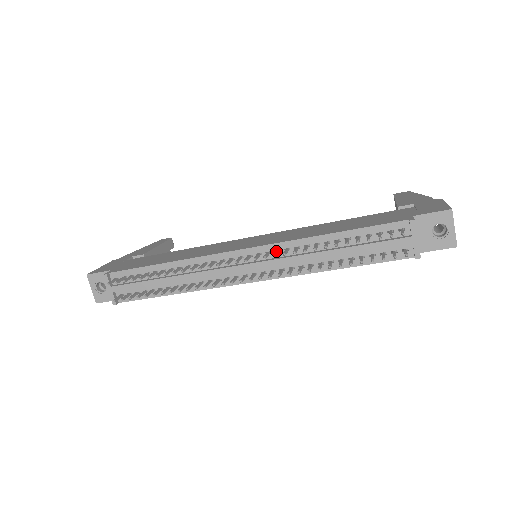
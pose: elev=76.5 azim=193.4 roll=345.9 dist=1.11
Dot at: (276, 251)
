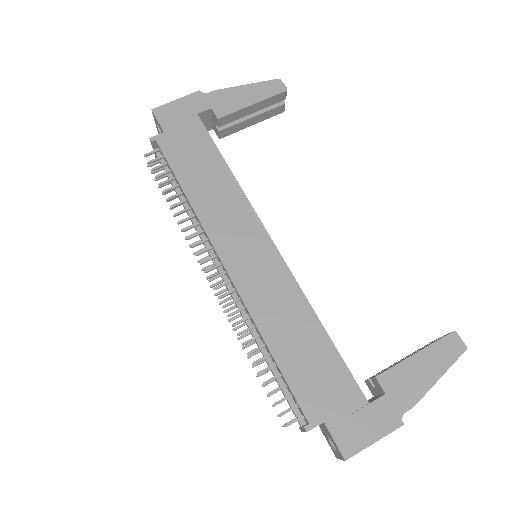
Dot at: (235, 300)
